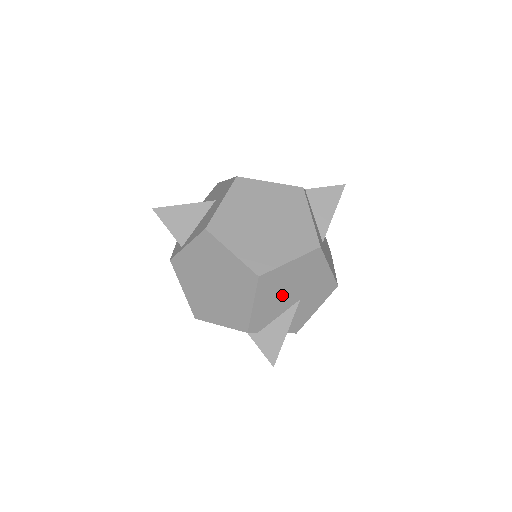
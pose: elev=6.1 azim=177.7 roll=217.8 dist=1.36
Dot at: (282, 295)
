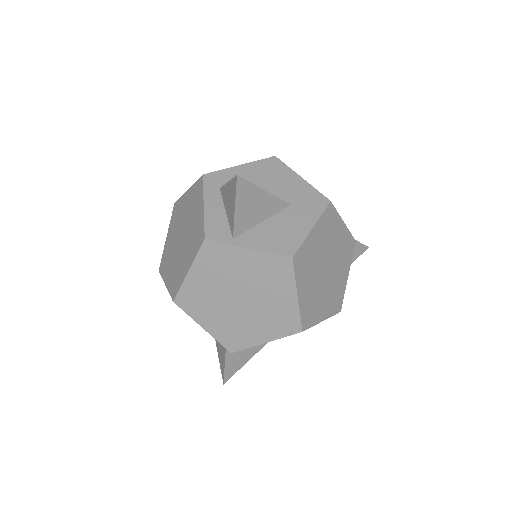
Dot at: occluded
